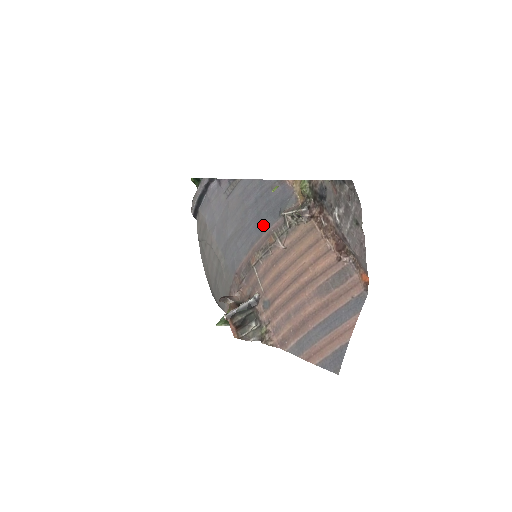
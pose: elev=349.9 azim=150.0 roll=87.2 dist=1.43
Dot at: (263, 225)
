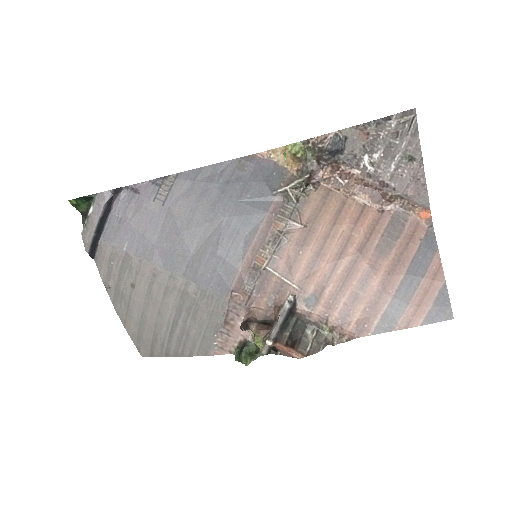
Dot at: (254, 214)
